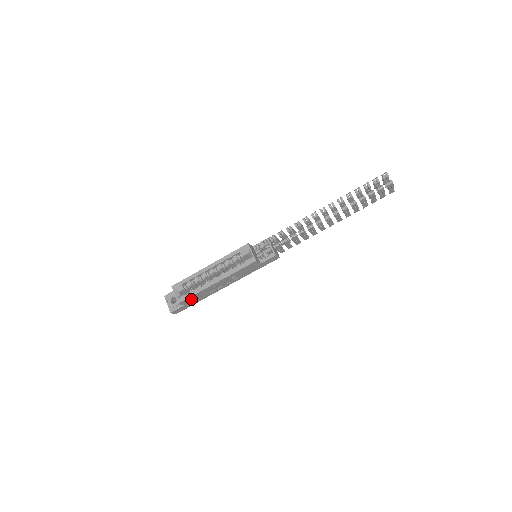
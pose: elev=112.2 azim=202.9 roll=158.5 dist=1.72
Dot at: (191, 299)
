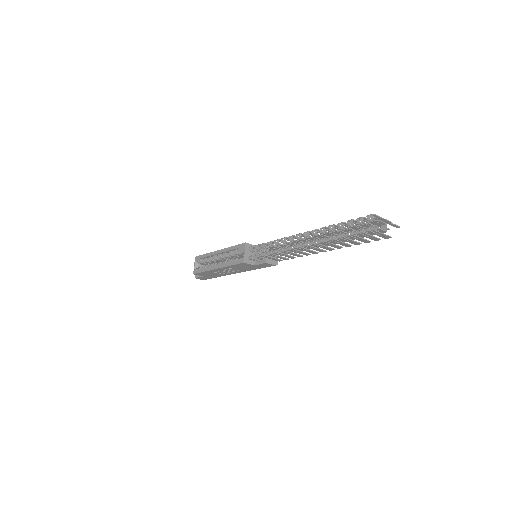
Dot at: (205, 274)
